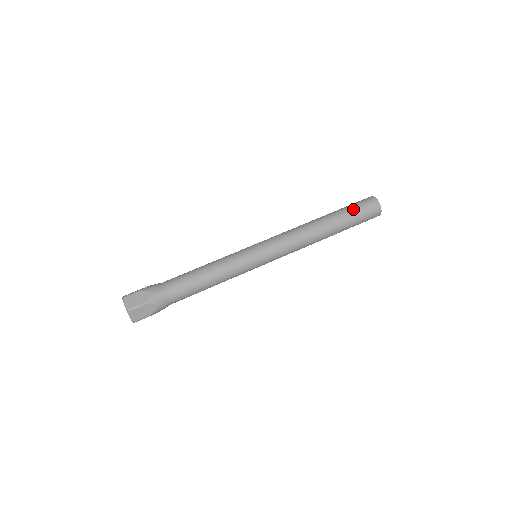
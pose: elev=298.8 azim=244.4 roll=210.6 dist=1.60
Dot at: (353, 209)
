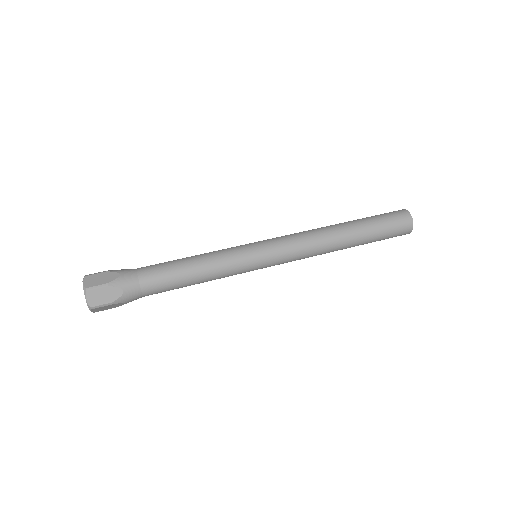
Dot at: (378, 217)
